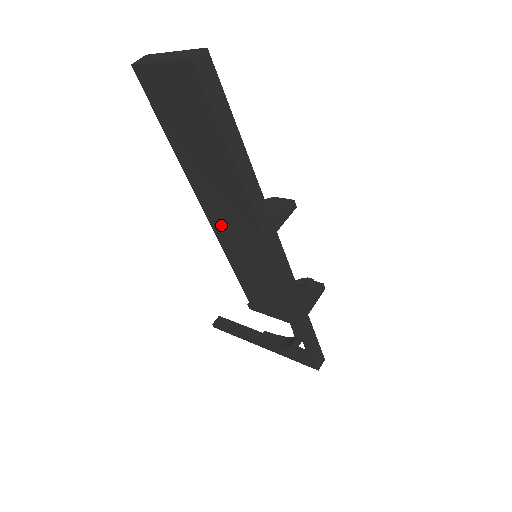
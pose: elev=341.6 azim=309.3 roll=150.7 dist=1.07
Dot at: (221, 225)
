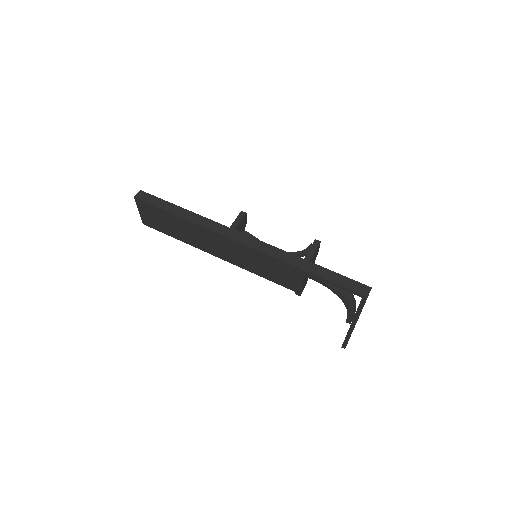
Dot at: (224, 255)
